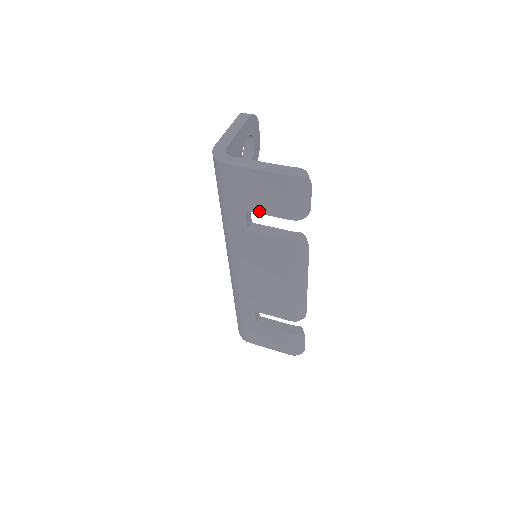
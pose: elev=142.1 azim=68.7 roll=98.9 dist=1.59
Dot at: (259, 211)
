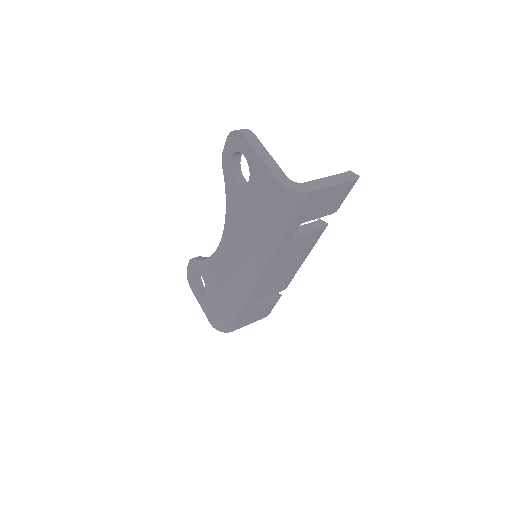
Dot at: (313, 218)
